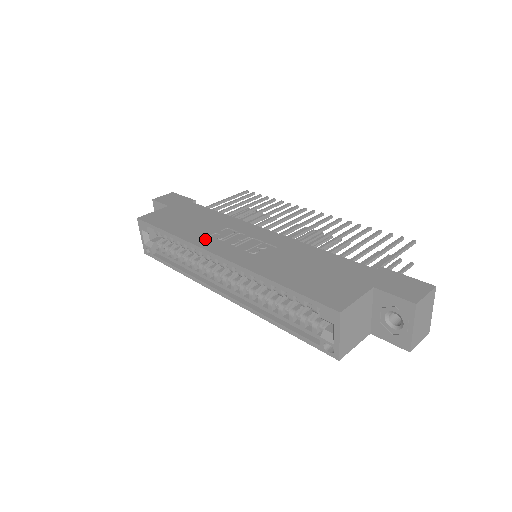
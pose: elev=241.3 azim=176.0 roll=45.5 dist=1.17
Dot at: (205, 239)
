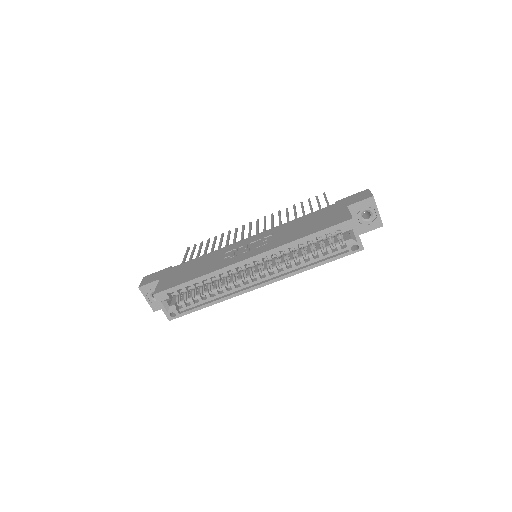
Dot at: (225, 262)
